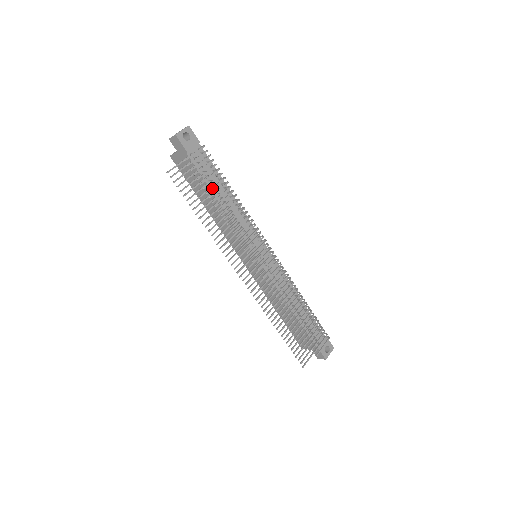
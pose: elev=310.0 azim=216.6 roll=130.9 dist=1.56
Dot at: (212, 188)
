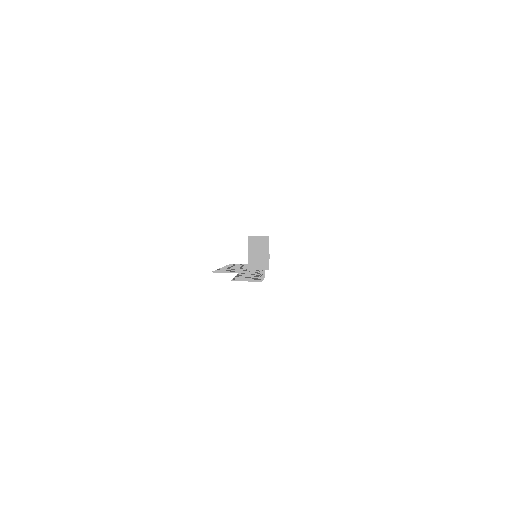
Dot at: occluded
